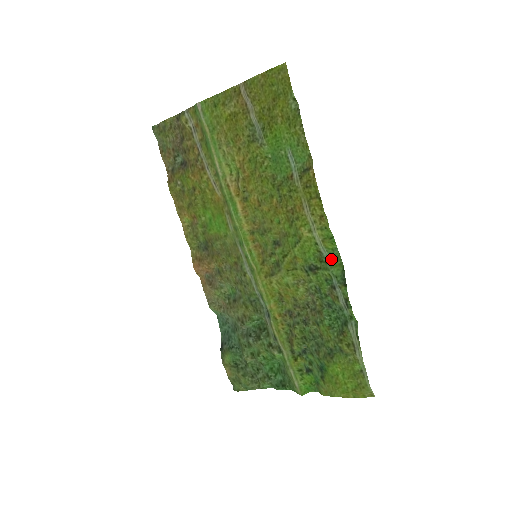
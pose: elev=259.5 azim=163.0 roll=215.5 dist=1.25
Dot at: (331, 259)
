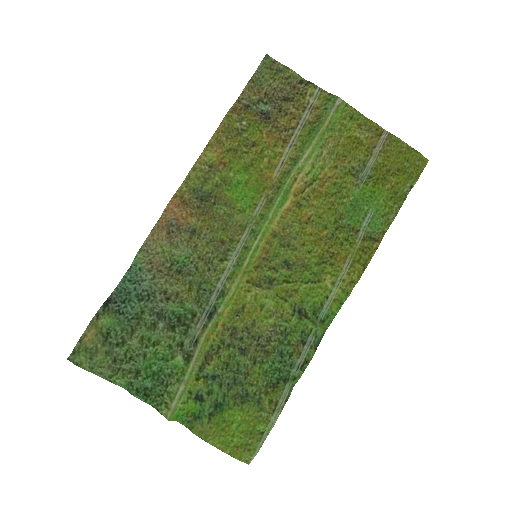
Dot at: (324, 319)
